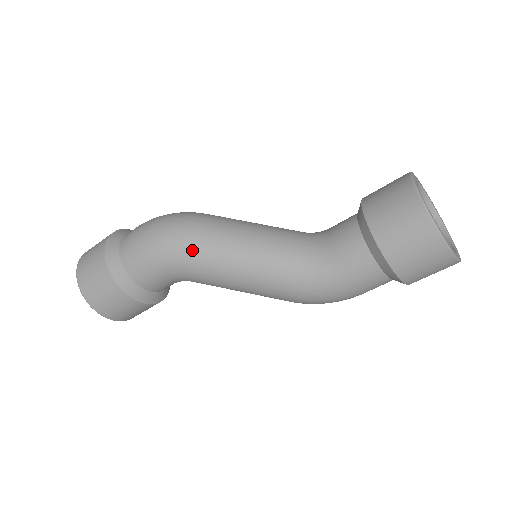
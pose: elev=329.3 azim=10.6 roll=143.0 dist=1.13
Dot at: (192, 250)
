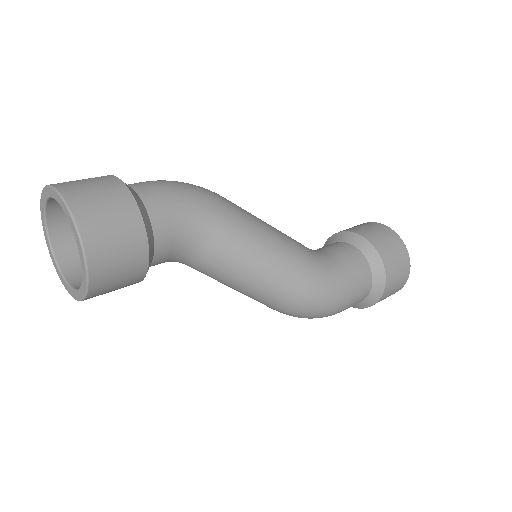
Dot at: (226, 205)
